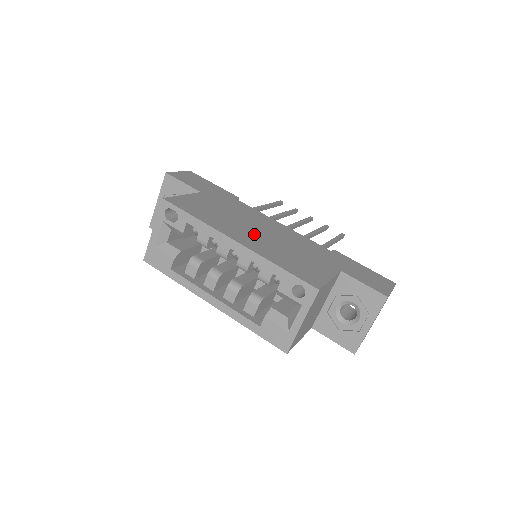
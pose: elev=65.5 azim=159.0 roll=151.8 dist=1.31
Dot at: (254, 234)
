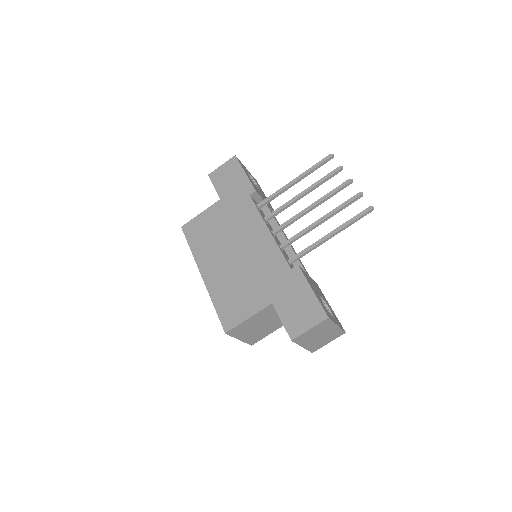
Dot at: (224, 260)
